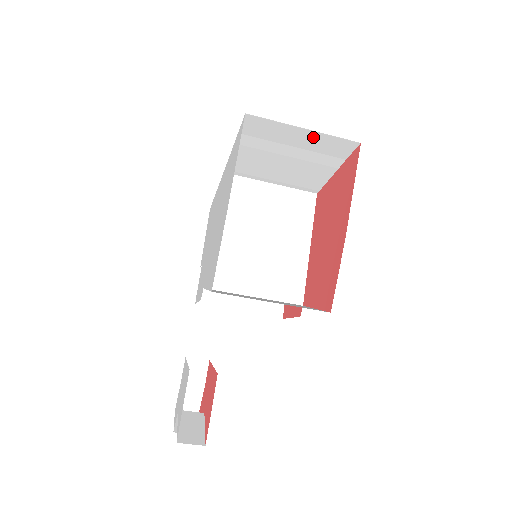
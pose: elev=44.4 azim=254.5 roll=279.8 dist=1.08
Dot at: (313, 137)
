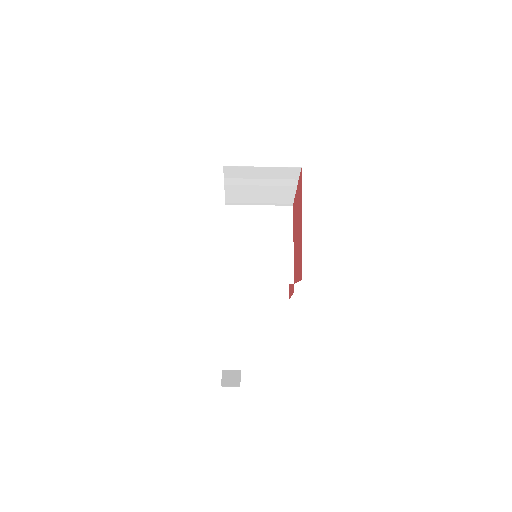
Dot at: (270, 170)
